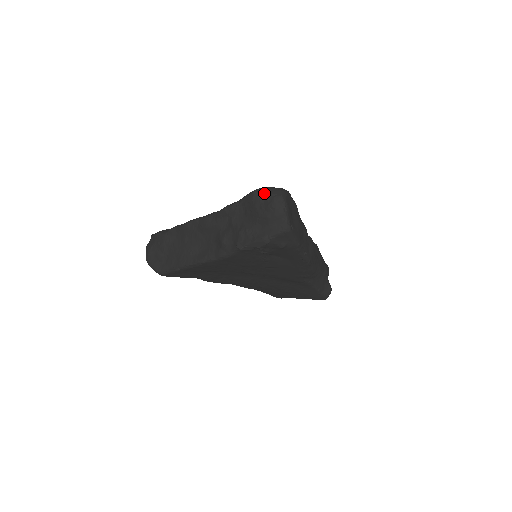
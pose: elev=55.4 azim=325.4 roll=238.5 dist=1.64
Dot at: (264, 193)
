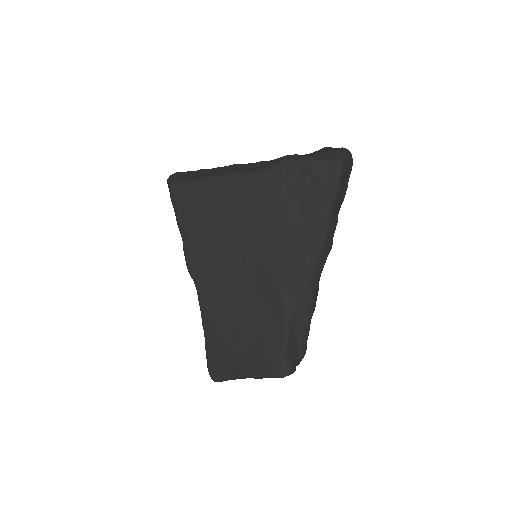
Dot at: occluded
